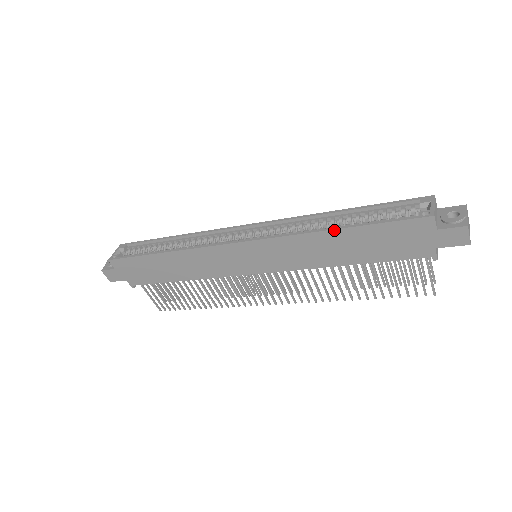
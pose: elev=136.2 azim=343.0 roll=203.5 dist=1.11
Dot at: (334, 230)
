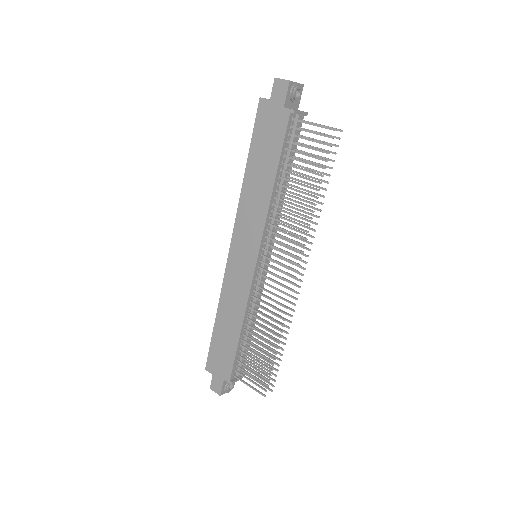
Dot at: (245, 172)
